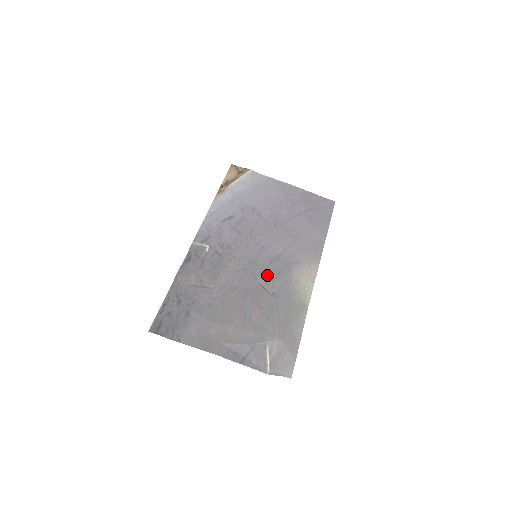
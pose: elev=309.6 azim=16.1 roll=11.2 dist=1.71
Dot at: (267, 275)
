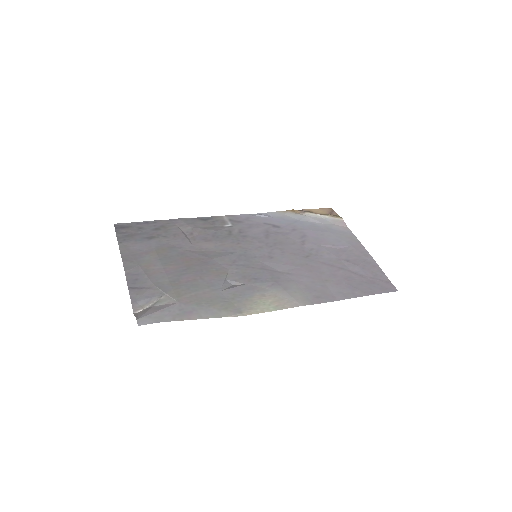
Dot at: (244, 271)
